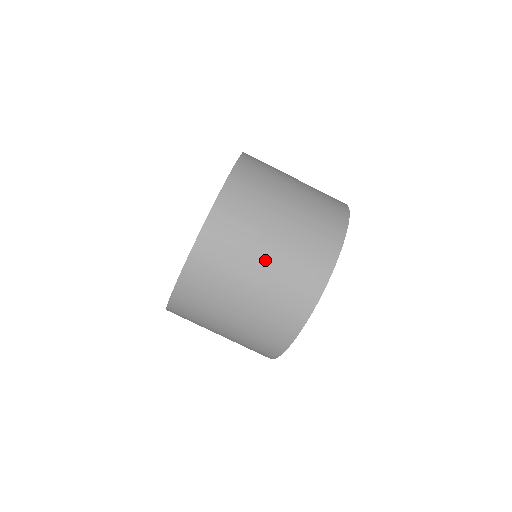
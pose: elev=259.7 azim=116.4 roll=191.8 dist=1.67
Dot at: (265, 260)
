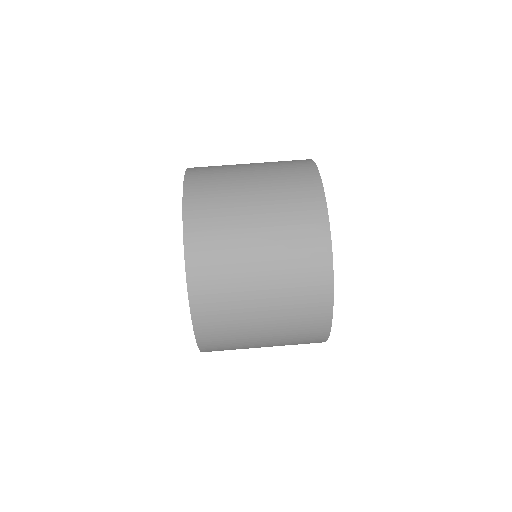
Dot at: (255, 196)
